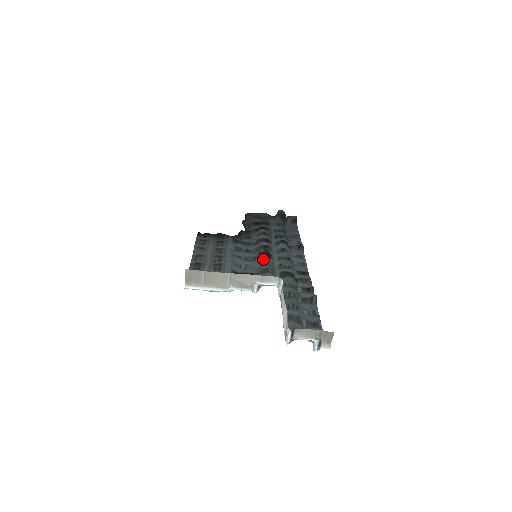
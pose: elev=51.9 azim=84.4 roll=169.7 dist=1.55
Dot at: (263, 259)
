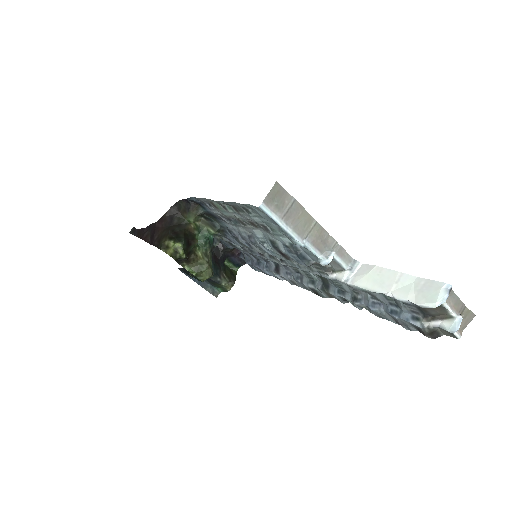
Dot at: occluded
